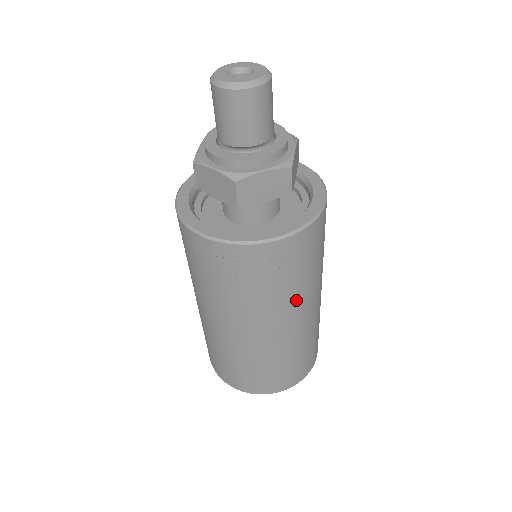
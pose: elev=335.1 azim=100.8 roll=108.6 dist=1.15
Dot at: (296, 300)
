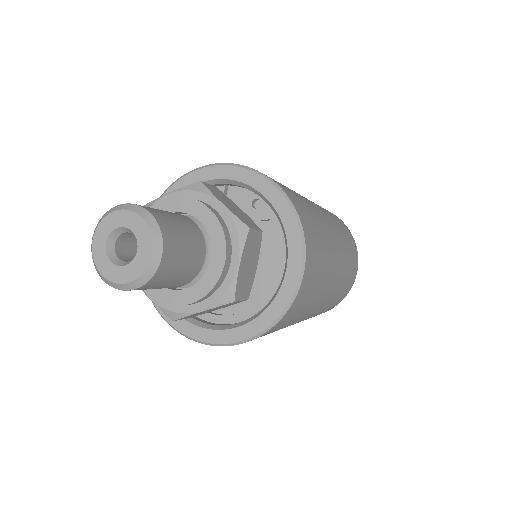
Dot at: (294, 323)
